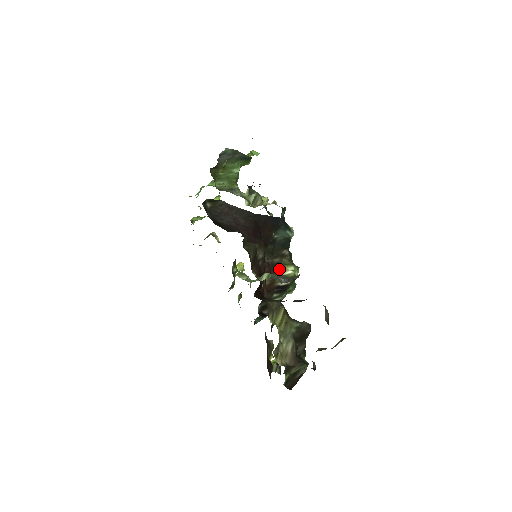
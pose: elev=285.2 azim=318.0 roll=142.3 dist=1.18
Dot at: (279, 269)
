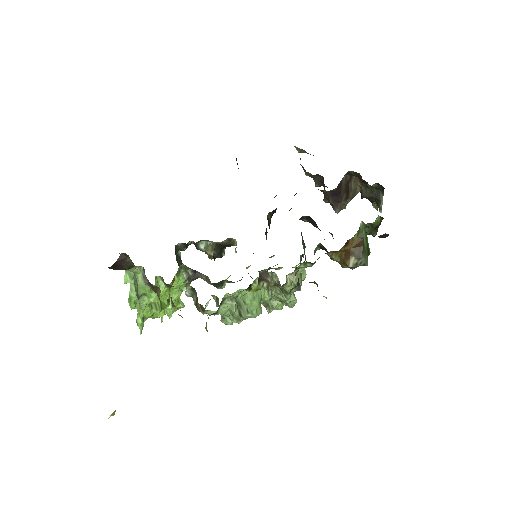
Dot at: occluded
